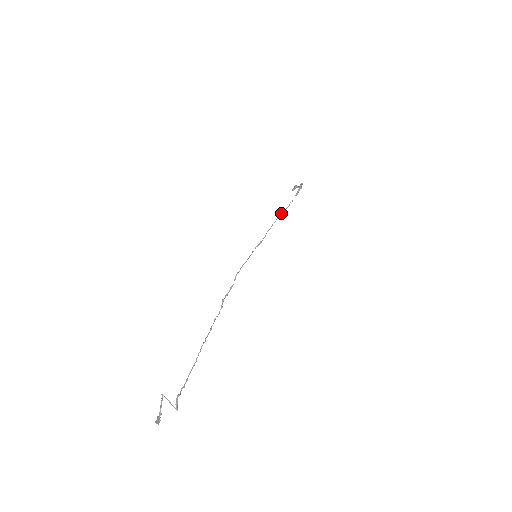
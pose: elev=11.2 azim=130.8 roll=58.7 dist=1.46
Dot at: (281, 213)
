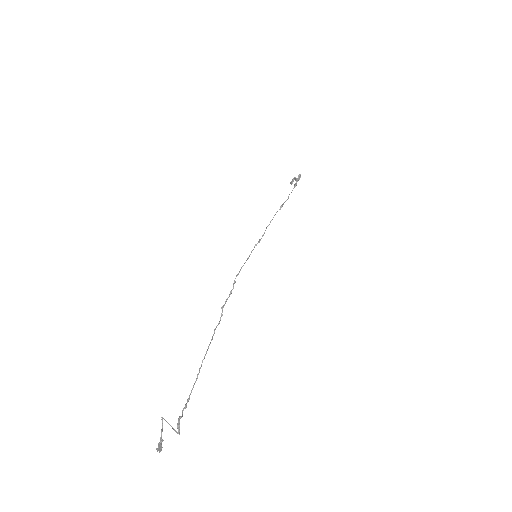
Dot at: occluded
